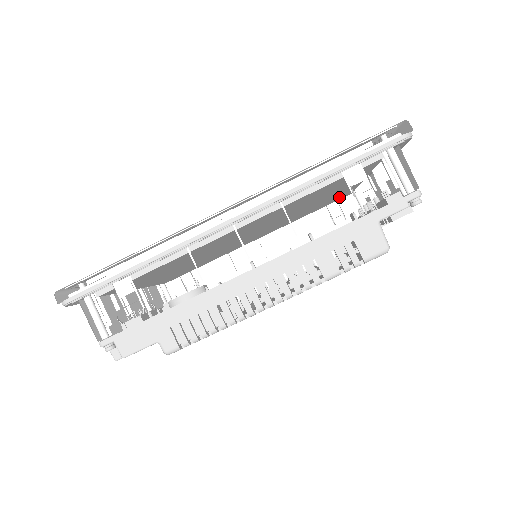
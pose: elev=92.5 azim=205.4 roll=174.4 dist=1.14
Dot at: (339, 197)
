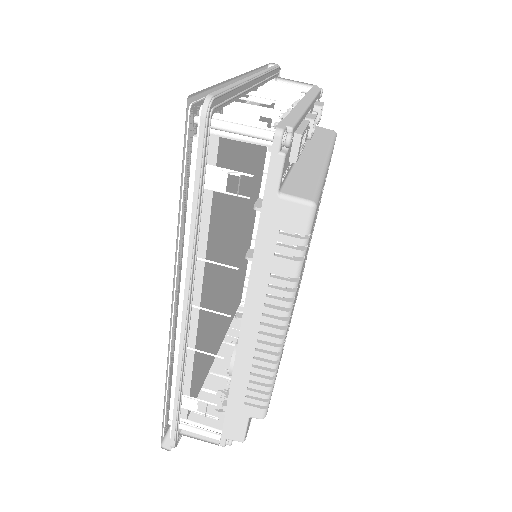
Dot at: occluded
